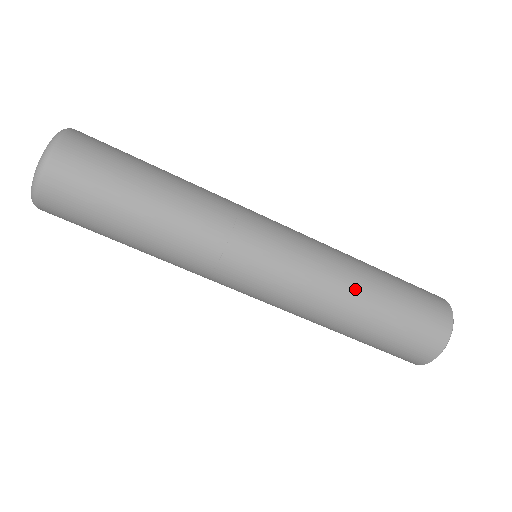
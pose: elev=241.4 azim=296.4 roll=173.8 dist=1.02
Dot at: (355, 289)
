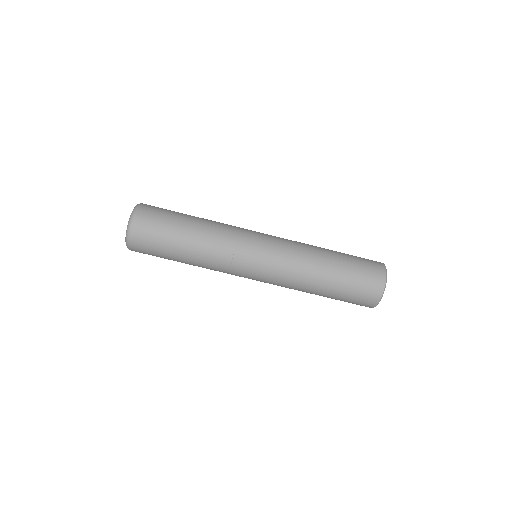
Dot at: (318, 254)
